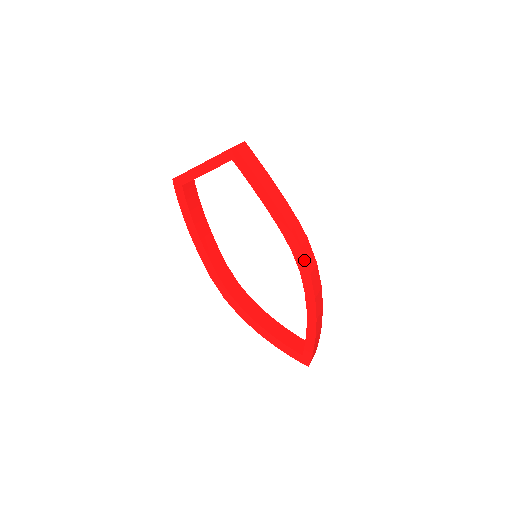
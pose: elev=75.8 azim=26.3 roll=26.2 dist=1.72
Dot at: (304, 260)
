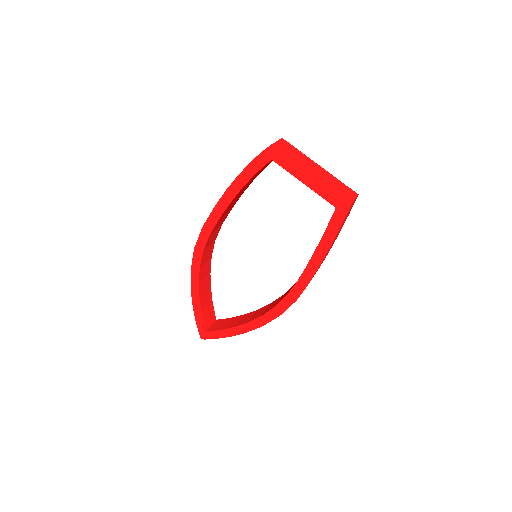
Dot at: (288, 307)
